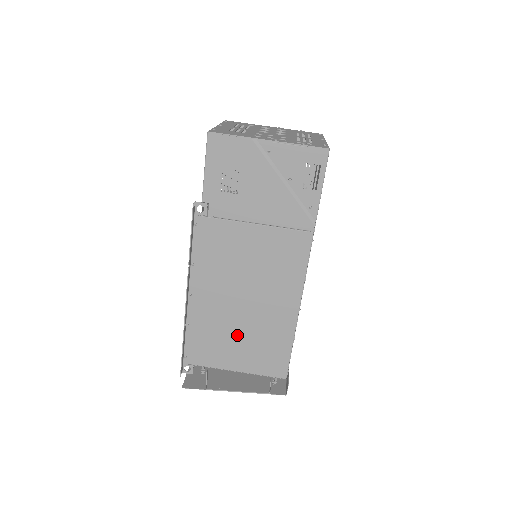
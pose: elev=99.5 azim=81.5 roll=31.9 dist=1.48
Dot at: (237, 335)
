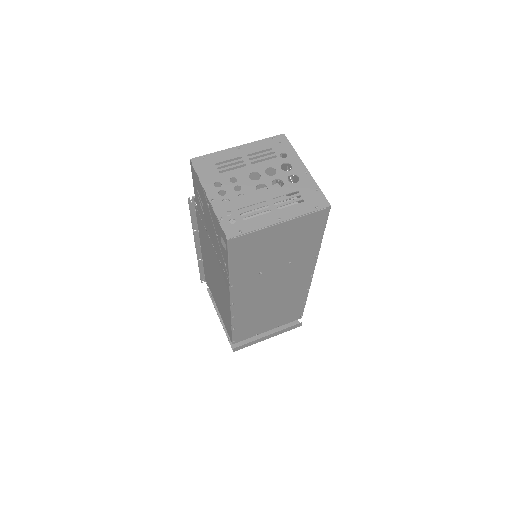
Dot at: (216, 293)
